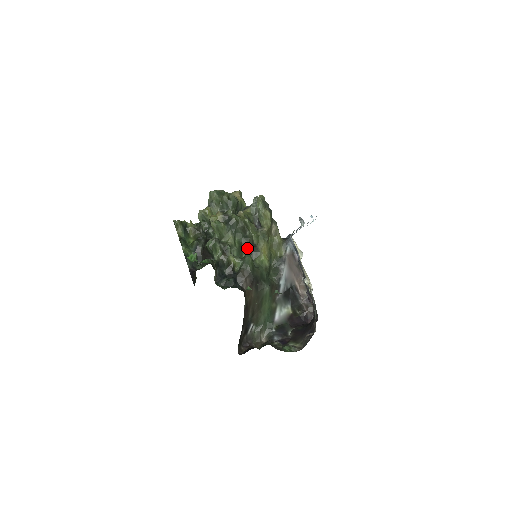
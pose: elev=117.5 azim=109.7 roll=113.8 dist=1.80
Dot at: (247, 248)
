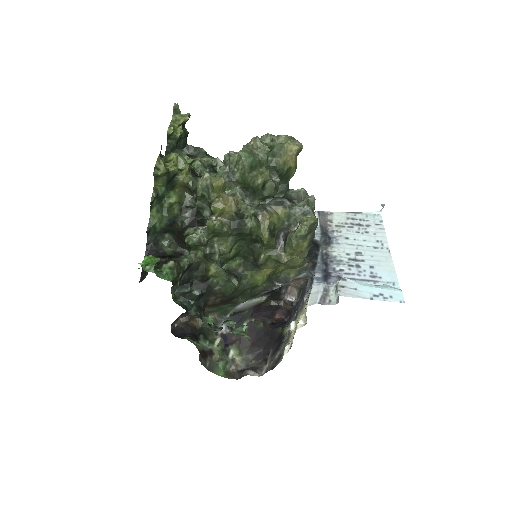
Dot at: (246, 255)
